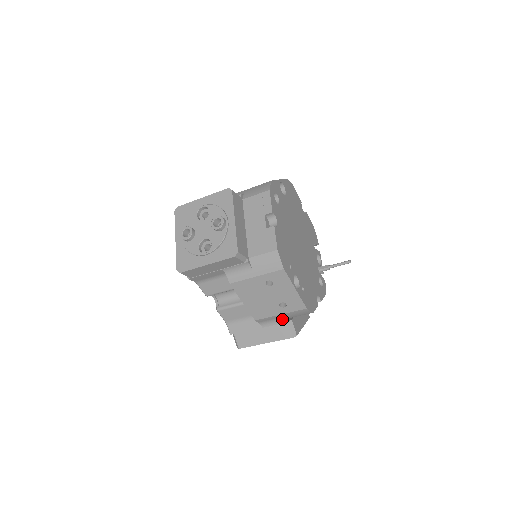
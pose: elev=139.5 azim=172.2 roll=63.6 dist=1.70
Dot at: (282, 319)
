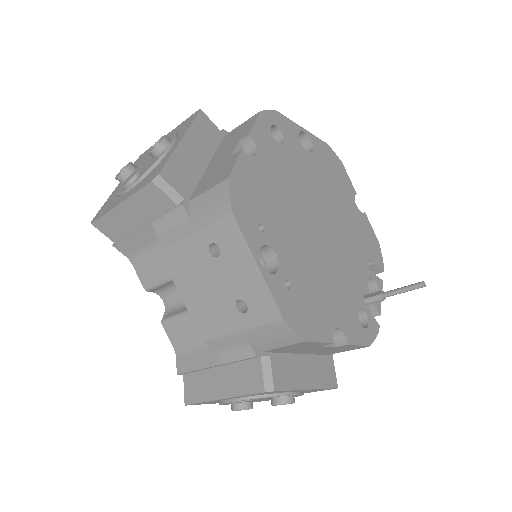
Dot at: (249, 347)
